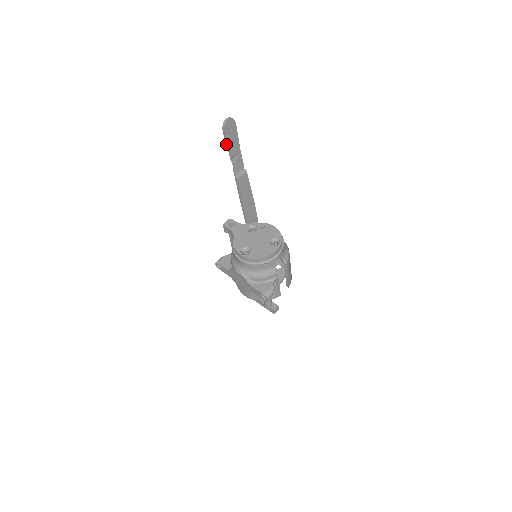
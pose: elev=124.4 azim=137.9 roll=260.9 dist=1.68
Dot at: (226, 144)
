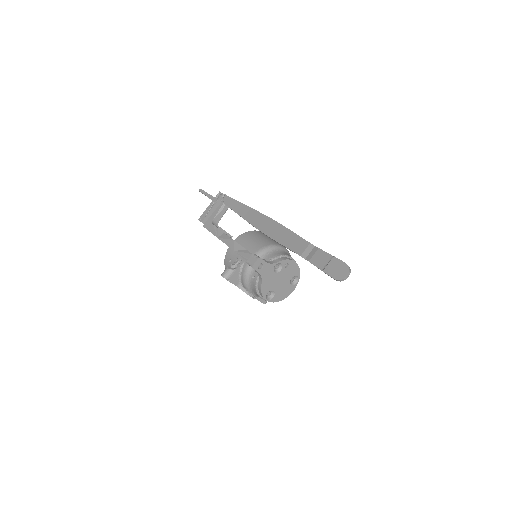
Dot at: occluded
